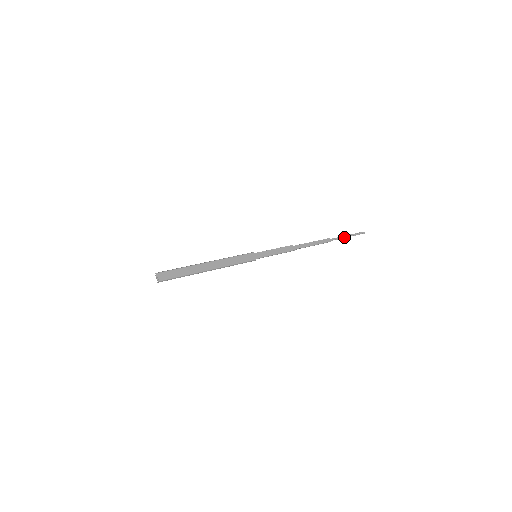
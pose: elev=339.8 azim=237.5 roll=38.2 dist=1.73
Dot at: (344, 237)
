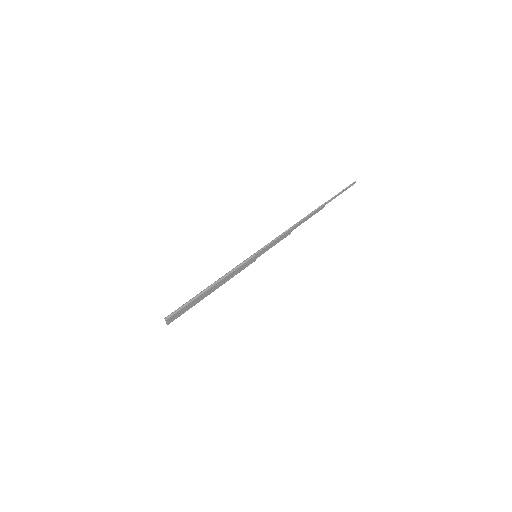
Dot at: occluded
